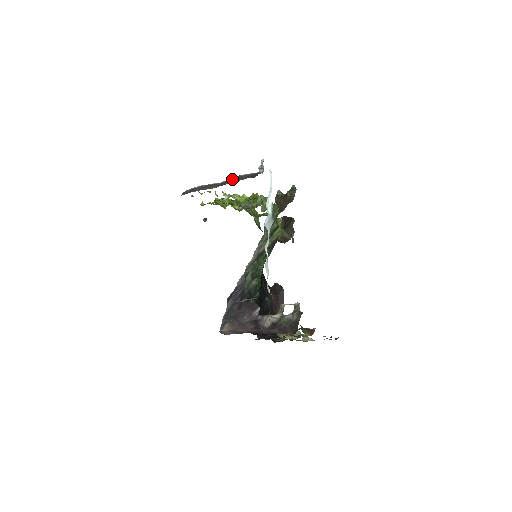
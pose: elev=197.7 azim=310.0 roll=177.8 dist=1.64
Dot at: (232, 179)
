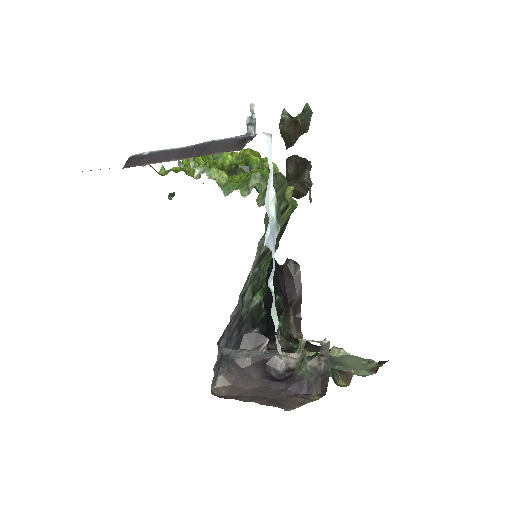
Dot at: (202, 146)
